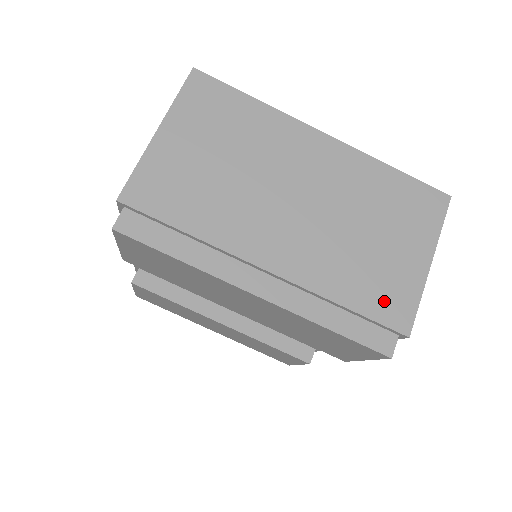
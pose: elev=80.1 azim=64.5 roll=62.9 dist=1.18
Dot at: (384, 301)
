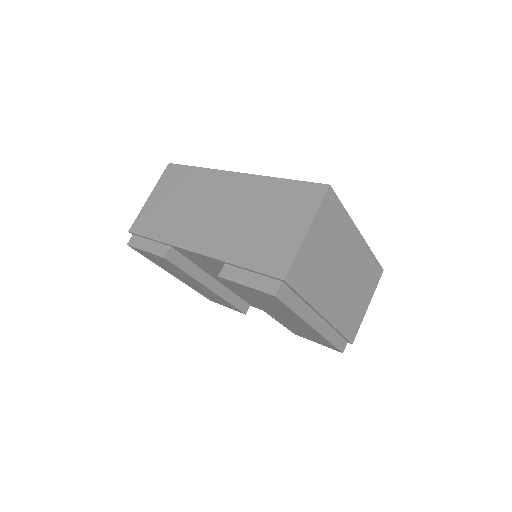
Dot at: (351, 328)
